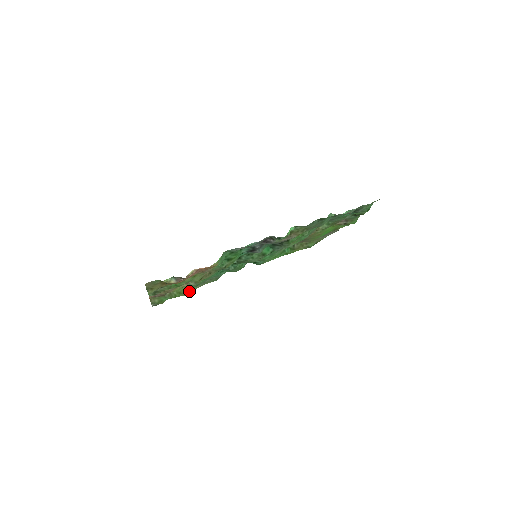
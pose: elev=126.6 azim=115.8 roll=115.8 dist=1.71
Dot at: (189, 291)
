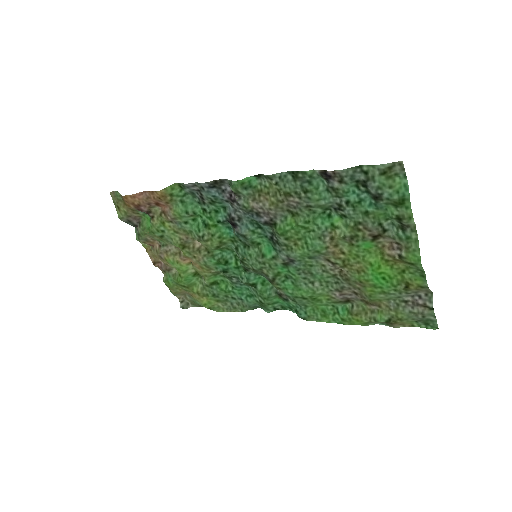
Dot at: (207, 299)
